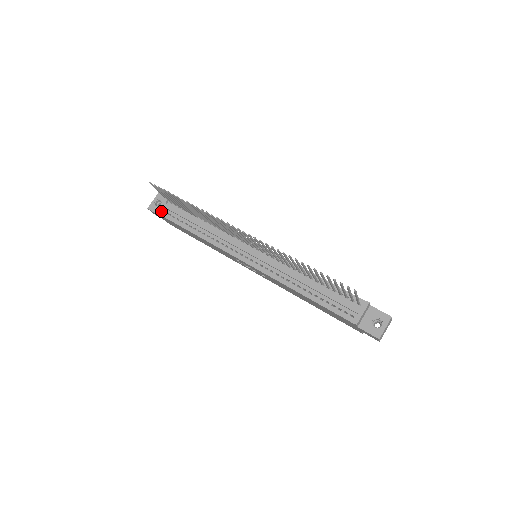
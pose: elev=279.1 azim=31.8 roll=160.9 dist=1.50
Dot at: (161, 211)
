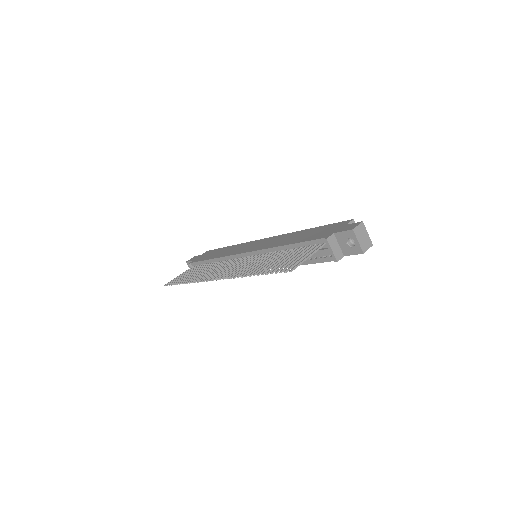
Dot at: occluded
